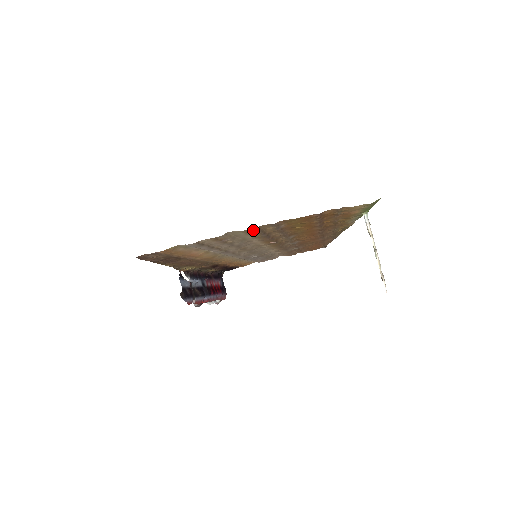
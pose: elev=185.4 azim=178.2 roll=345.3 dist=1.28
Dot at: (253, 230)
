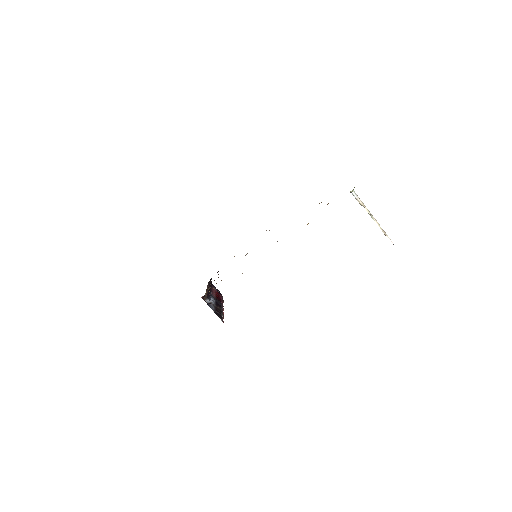
Dot at: occluded
